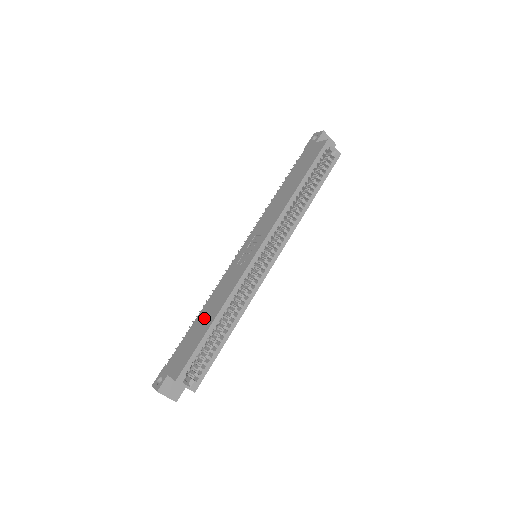
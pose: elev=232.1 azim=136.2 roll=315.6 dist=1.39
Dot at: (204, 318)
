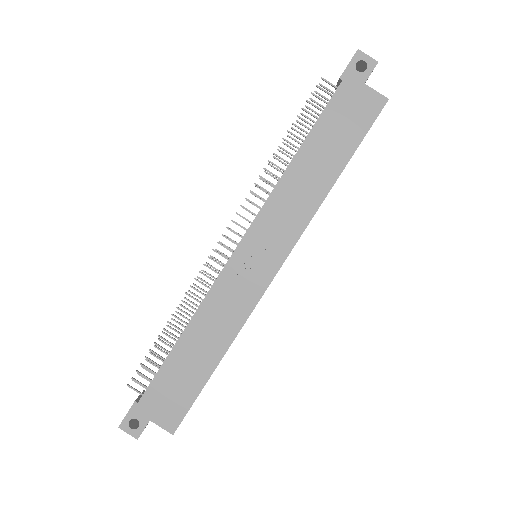
Dot at: (196, 352)
